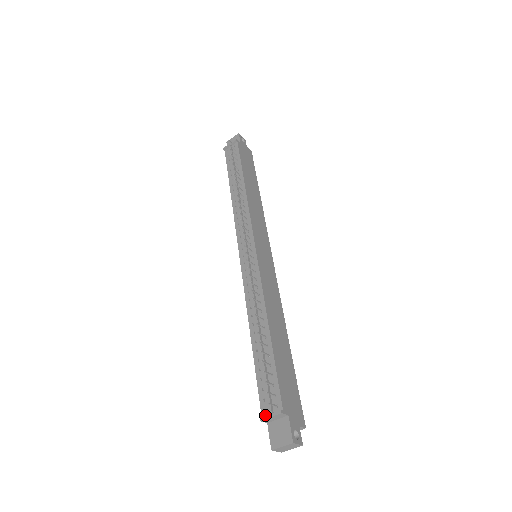
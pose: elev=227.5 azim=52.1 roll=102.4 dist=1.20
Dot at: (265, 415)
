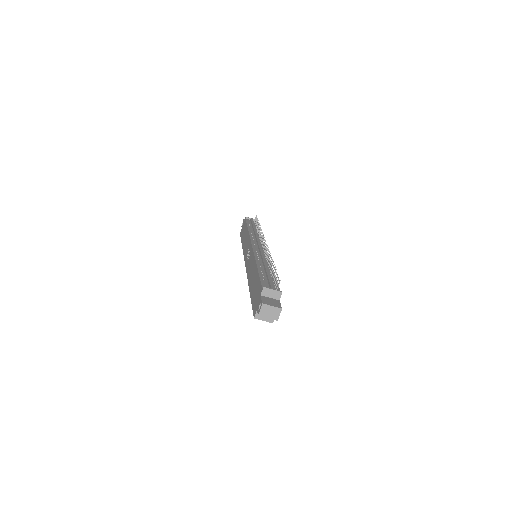
Dot at: (266, 288)
